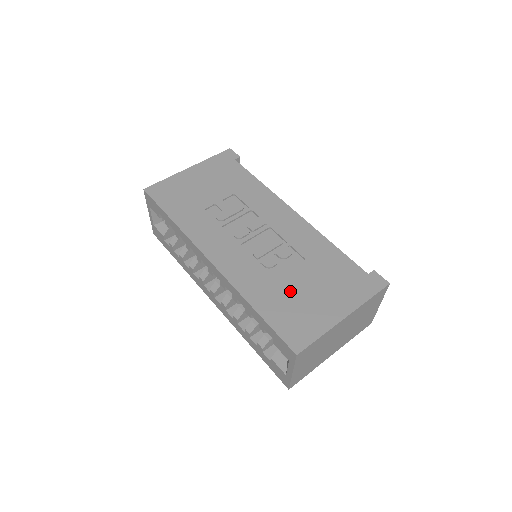
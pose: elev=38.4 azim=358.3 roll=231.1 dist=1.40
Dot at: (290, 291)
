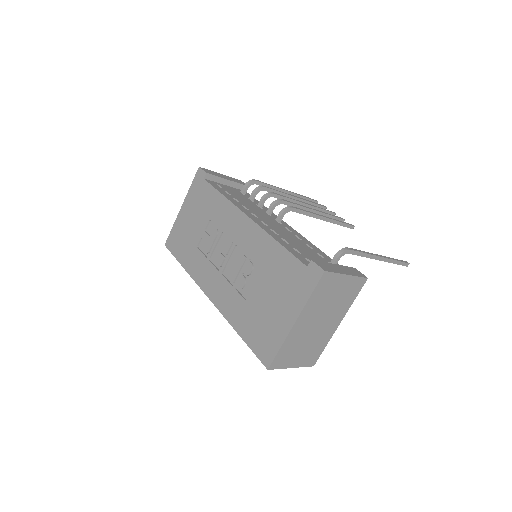
Dot at: (256, 309)
